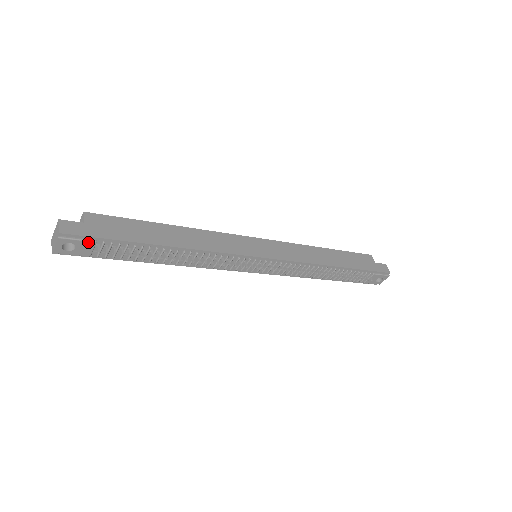
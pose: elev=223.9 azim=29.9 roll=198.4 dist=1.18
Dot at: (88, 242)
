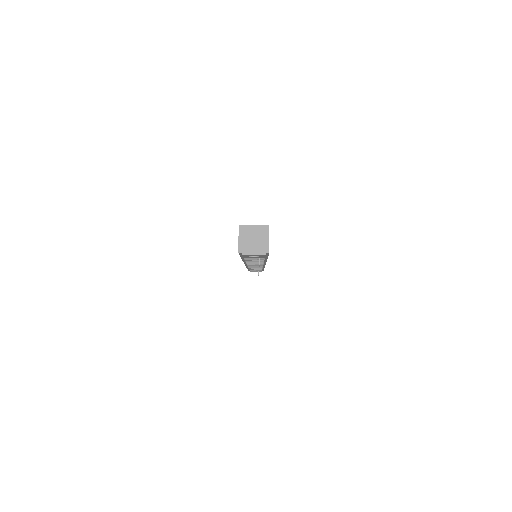
Dot at: (263, 257)
